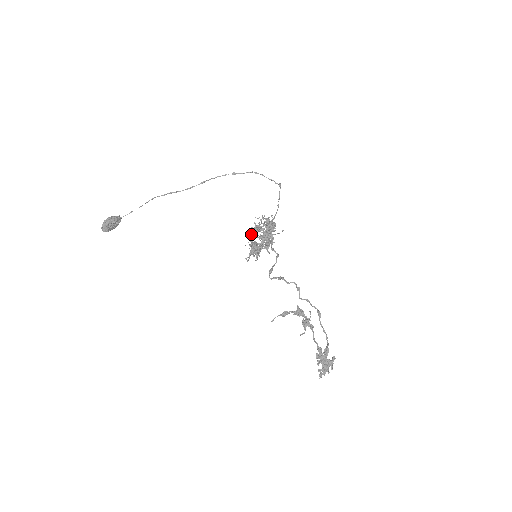
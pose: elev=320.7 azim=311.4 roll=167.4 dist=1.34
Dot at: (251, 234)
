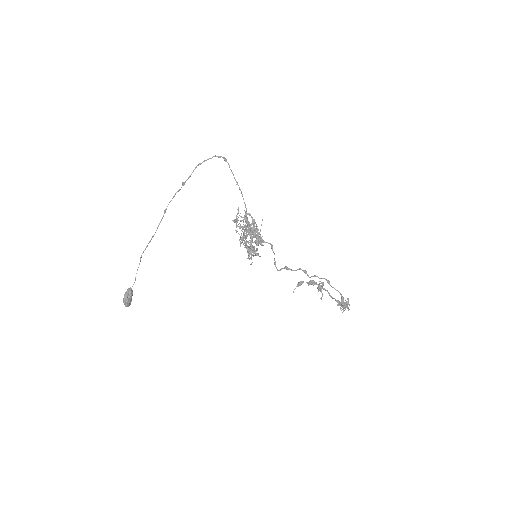
Dot at: occluded
